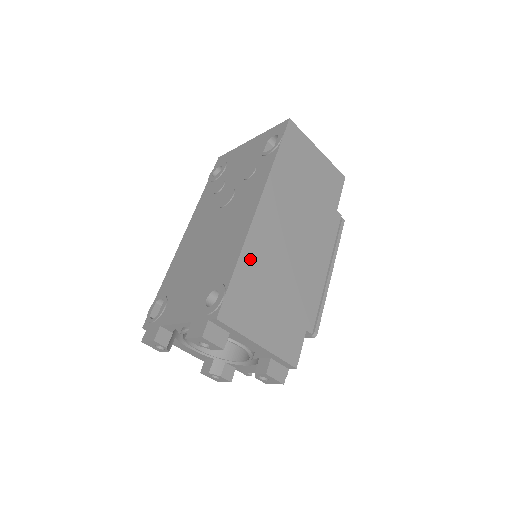
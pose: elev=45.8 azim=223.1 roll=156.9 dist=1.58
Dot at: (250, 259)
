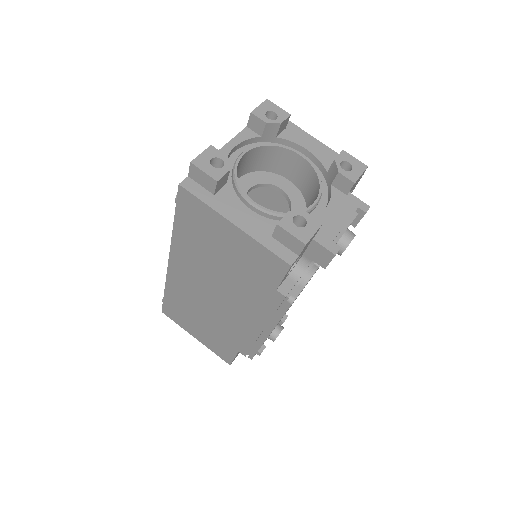
Dot at: occluded
